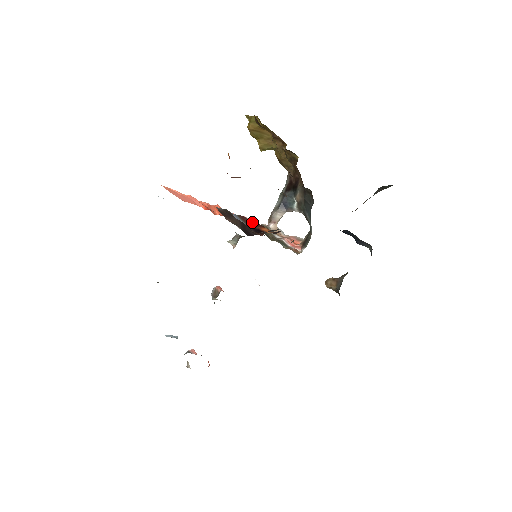
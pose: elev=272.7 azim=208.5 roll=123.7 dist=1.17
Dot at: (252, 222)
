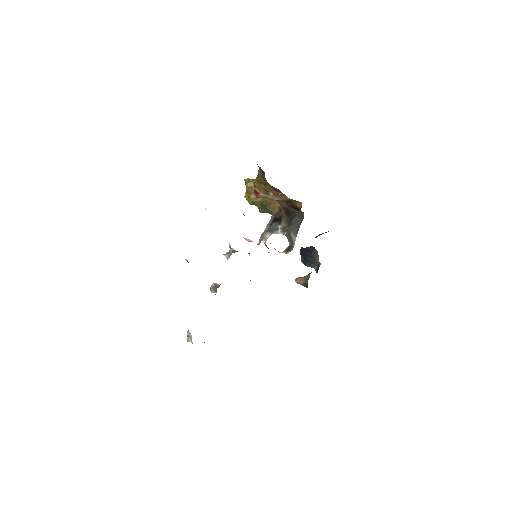
Dot at: occluded
